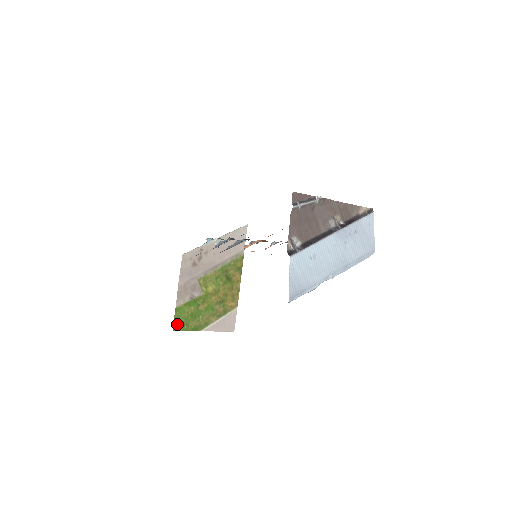
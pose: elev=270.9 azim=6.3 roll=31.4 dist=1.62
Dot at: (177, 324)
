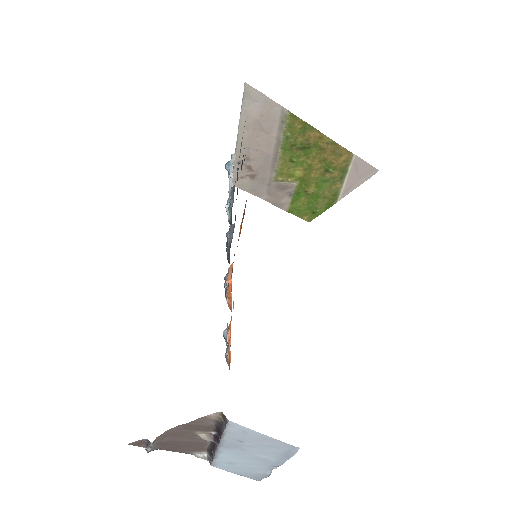
Dot at: (306, 217)
